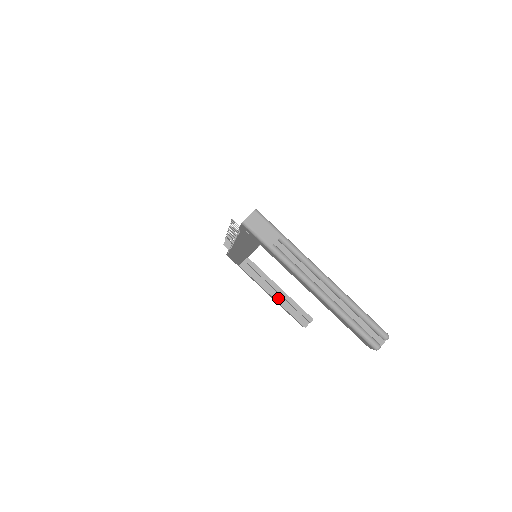
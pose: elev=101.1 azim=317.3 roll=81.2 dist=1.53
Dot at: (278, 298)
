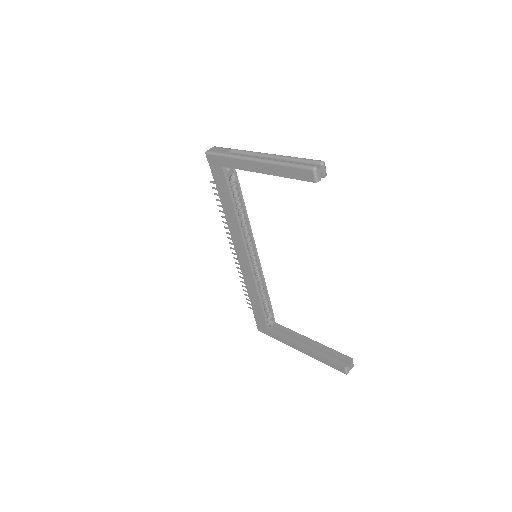
Dot at: (311, 348)
